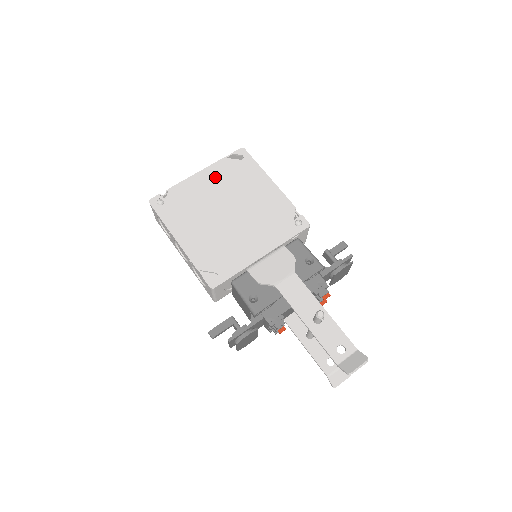
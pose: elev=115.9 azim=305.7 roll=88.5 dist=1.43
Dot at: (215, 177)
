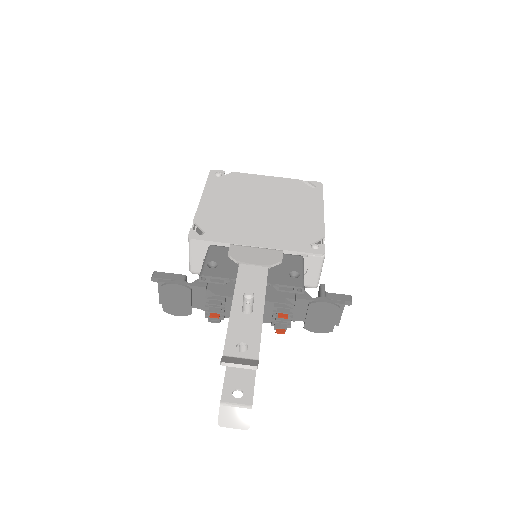
Dot at: (277, 185)
